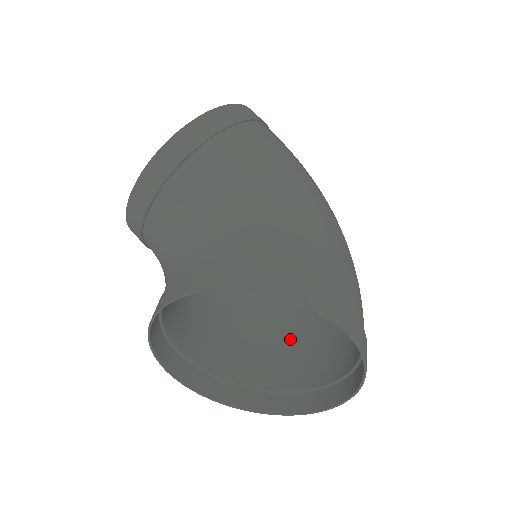
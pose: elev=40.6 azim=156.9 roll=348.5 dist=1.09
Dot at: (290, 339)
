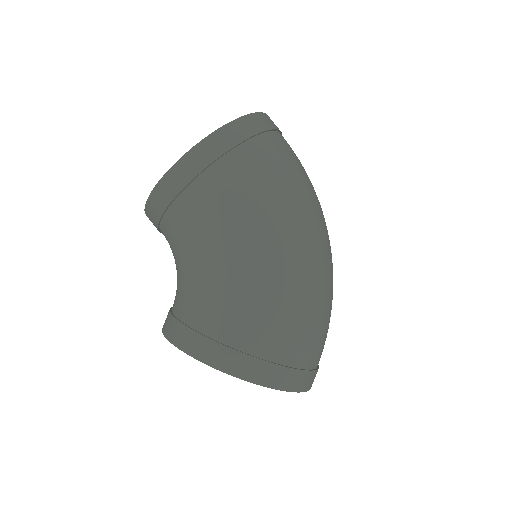
Dot at: occluded
